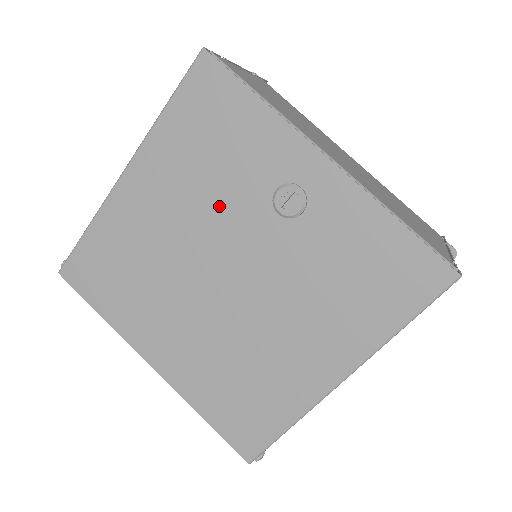
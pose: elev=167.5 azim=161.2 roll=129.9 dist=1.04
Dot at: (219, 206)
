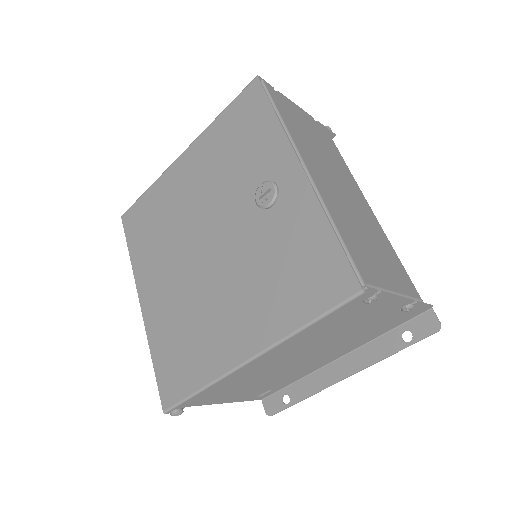
Dot at: (224, 189)
